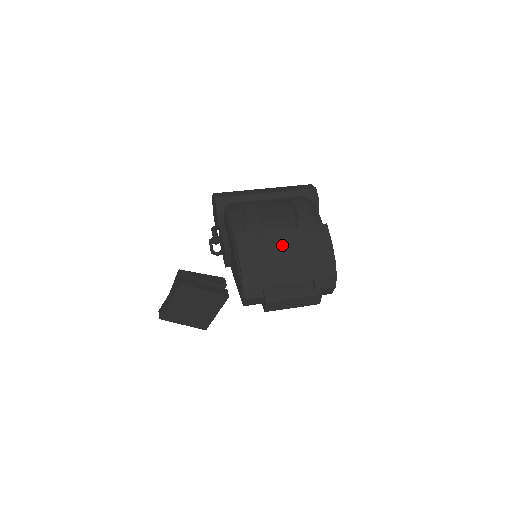
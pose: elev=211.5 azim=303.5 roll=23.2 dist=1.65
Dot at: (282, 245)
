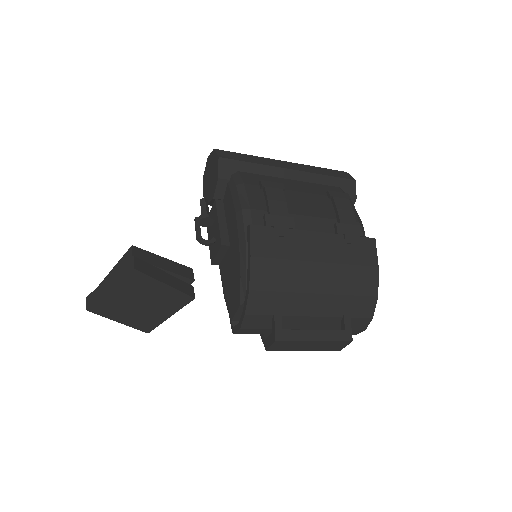
Dot at: (314, 257)
